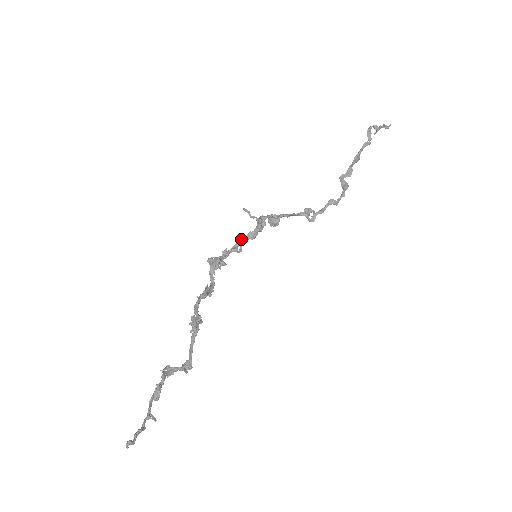
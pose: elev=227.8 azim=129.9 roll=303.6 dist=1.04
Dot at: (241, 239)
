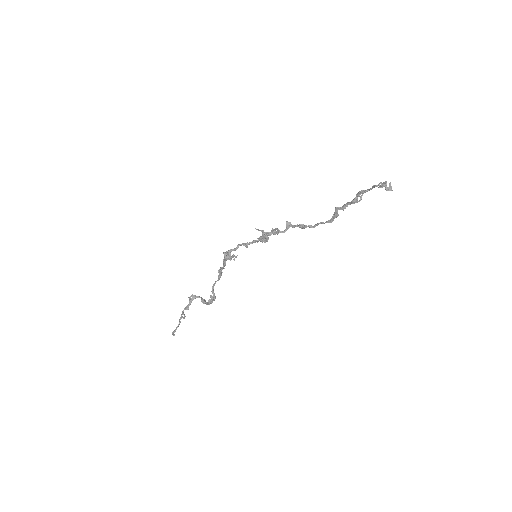
Dot at: (248, 244)
